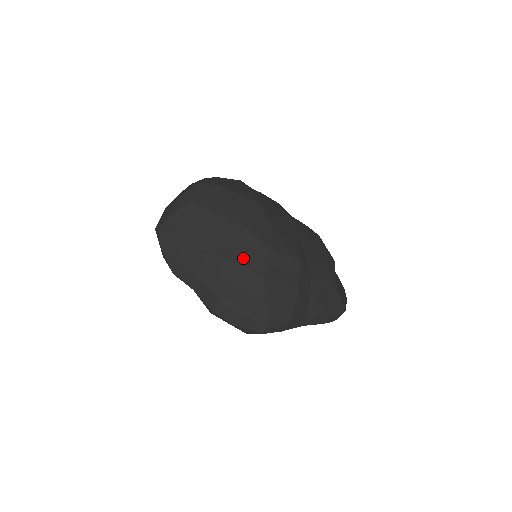
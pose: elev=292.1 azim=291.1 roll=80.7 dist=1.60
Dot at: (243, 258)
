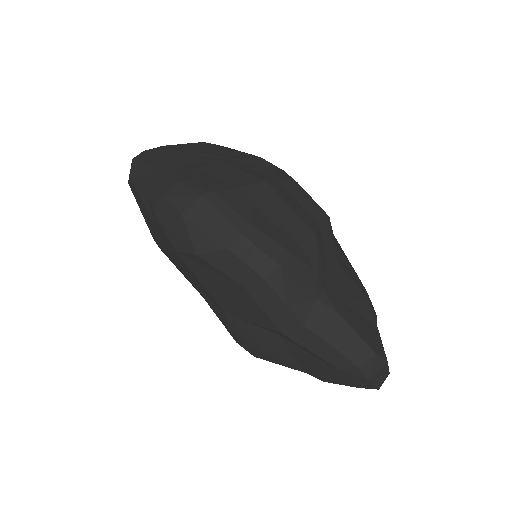
Dot at: (243, 167)
